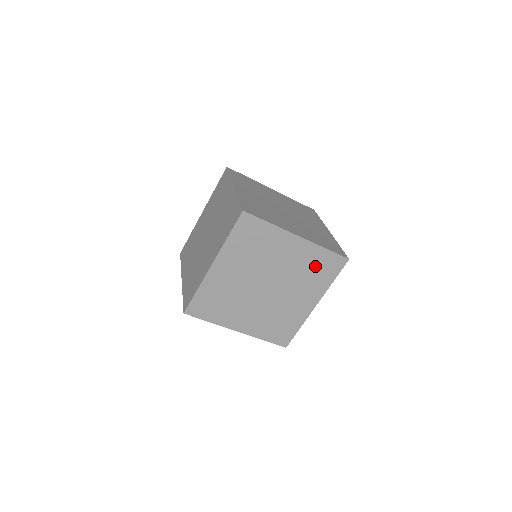
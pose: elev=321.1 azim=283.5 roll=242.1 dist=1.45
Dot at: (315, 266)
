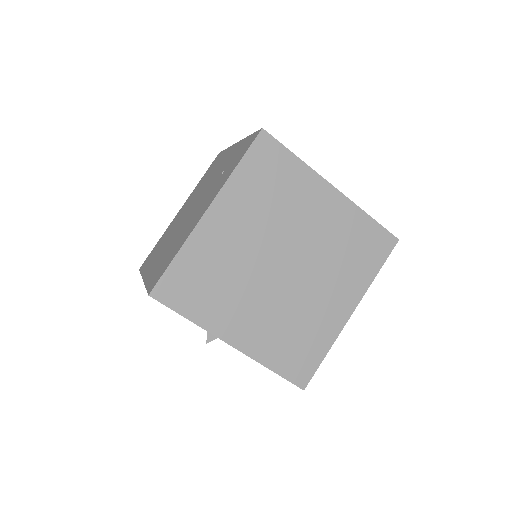
Dot at: (354, 242)
